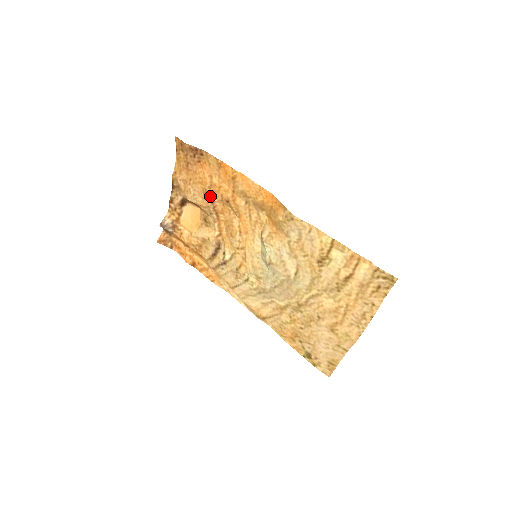
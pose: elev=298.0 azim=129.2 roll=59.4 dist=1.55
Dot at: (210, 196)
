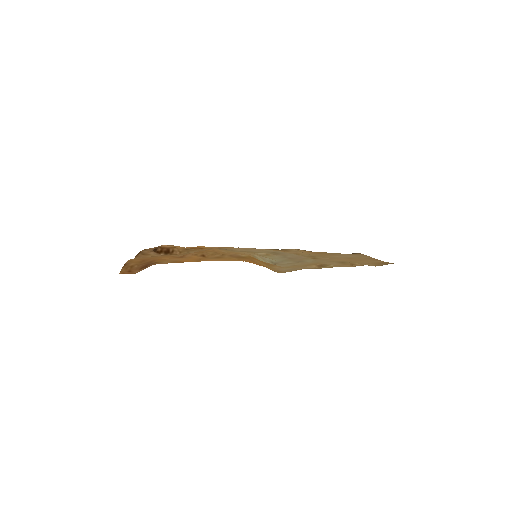
Dot at: (182, 256)
